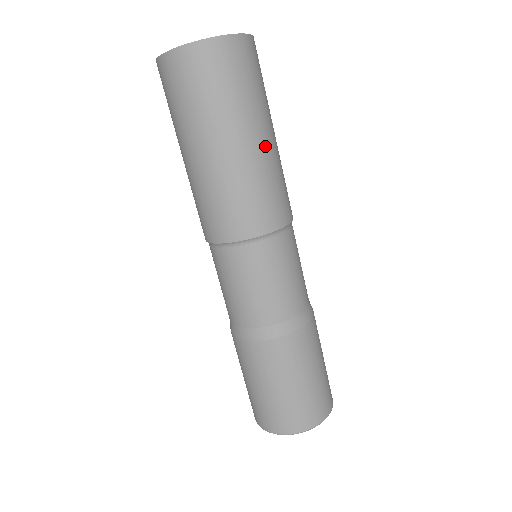
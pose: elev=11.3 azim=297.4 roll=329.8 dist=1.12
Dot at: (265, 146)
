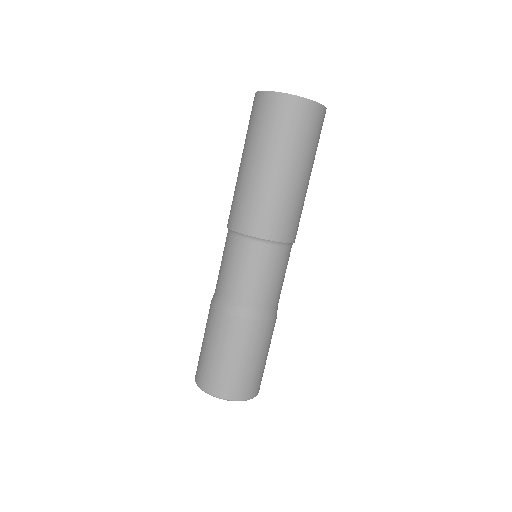
Dot at: (292, 180)
